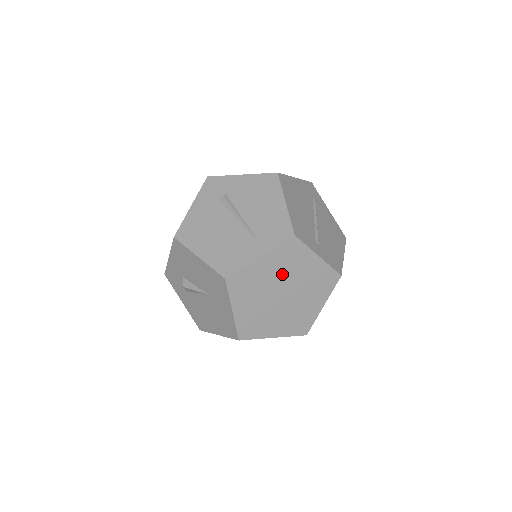
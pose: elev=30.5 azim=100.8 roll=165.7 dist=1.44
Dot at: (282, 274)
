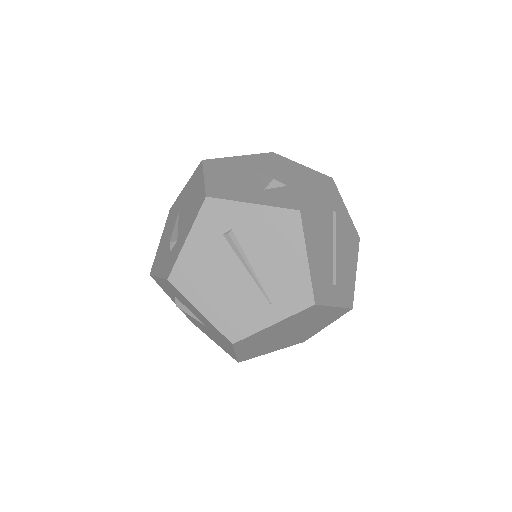
Dot at: (293, 325)
